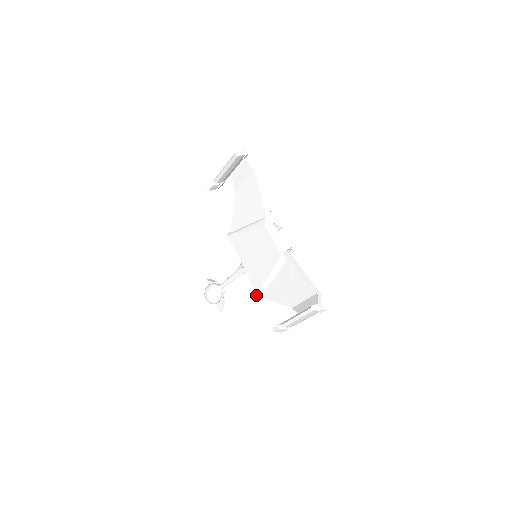
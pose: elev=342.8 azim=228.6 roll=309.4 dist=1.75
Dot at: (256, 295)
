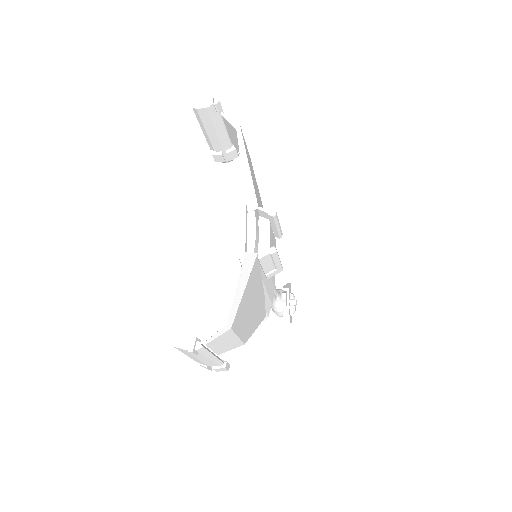
Dot at: occluded
